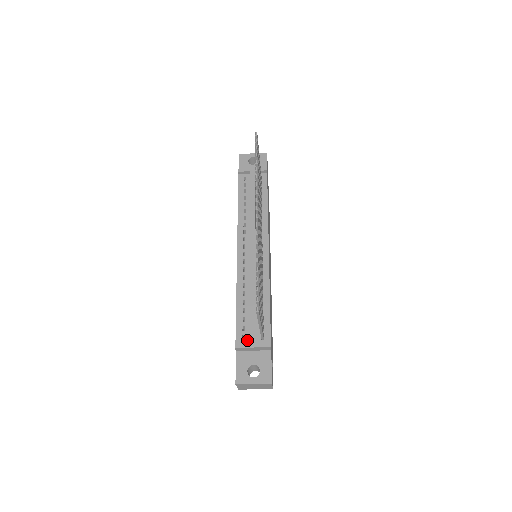
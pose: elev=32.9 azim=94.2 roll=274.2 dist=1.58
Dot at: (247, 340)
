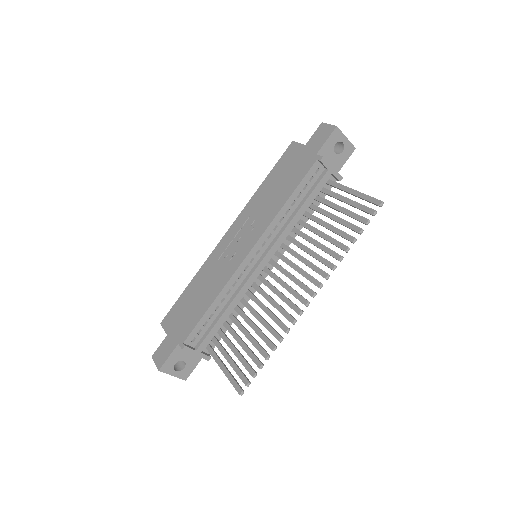
Dot at: (195, 343)
